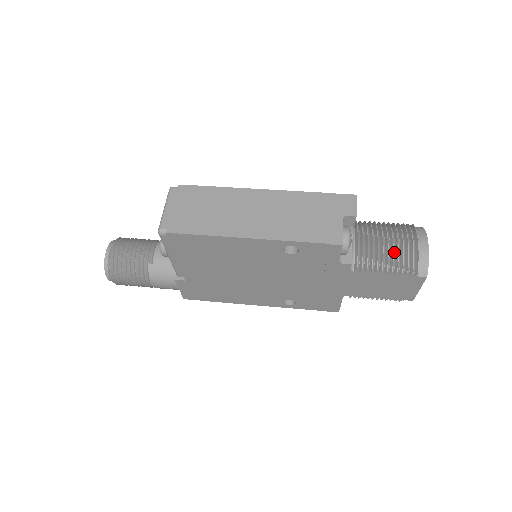
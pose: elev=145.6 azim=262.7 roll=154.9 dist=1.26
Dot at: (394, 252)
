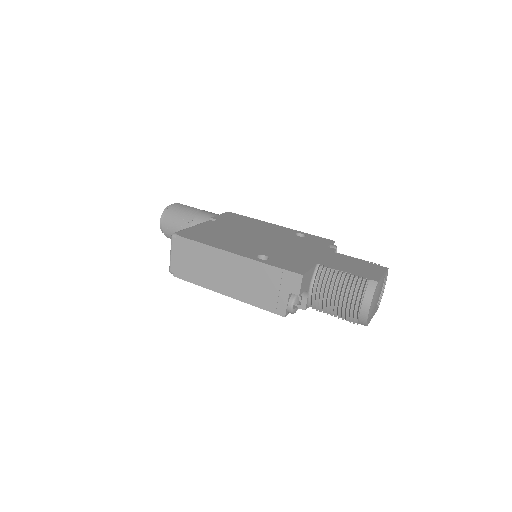
Dot at: (340, 308)
